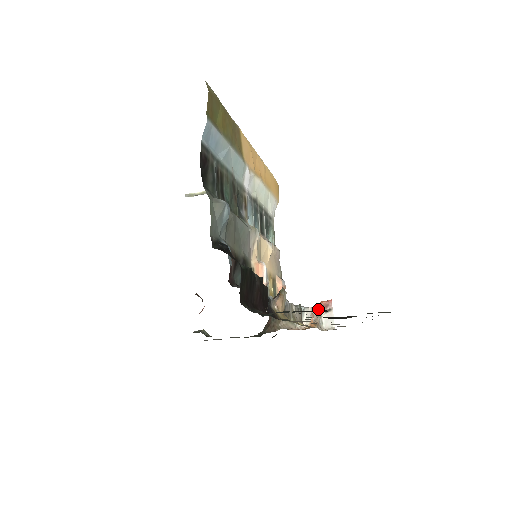
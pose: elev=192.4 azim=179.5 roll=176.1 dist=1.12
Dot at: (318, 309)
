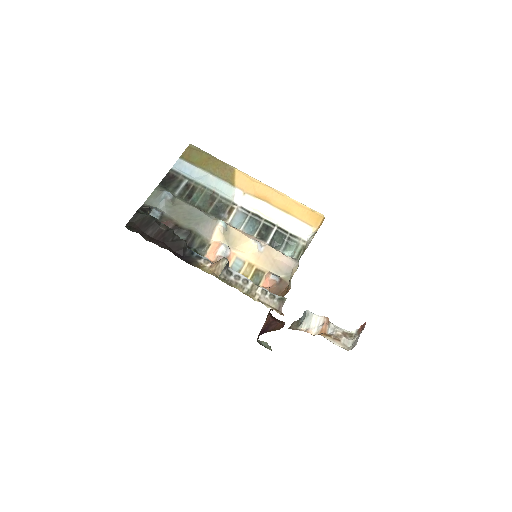
Dot at: (354, 331)
